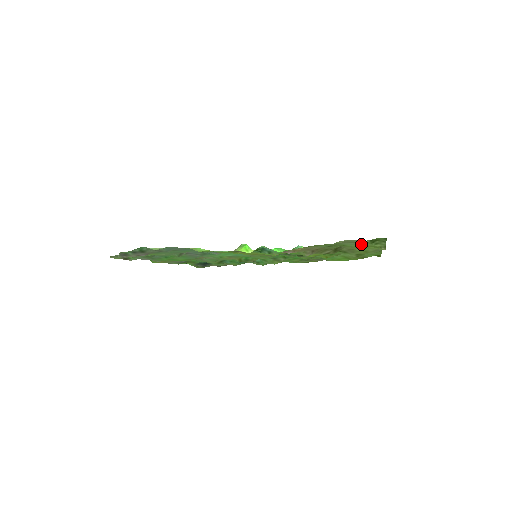
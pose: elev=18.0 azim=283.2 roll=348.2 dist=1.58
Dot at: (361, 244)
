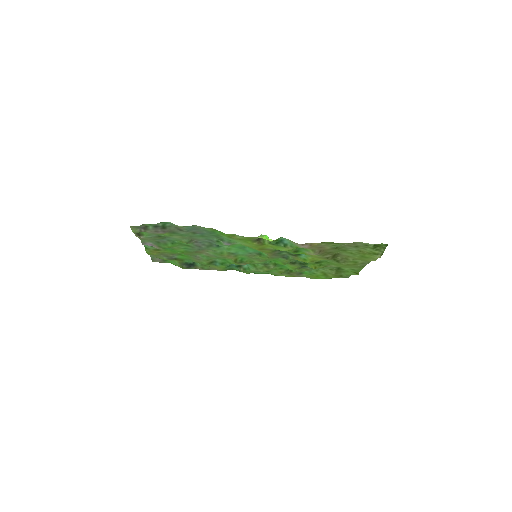
Dot at: (361, 250)
